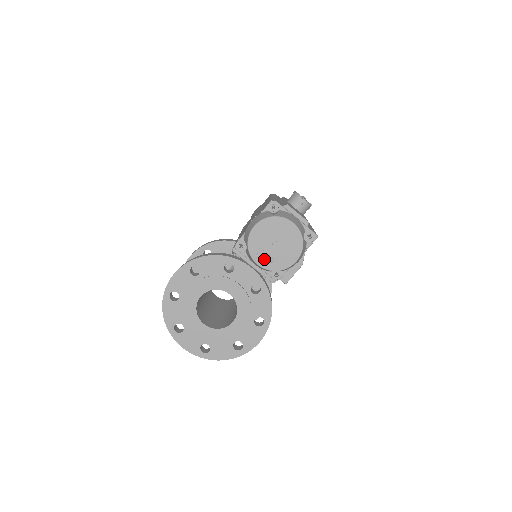
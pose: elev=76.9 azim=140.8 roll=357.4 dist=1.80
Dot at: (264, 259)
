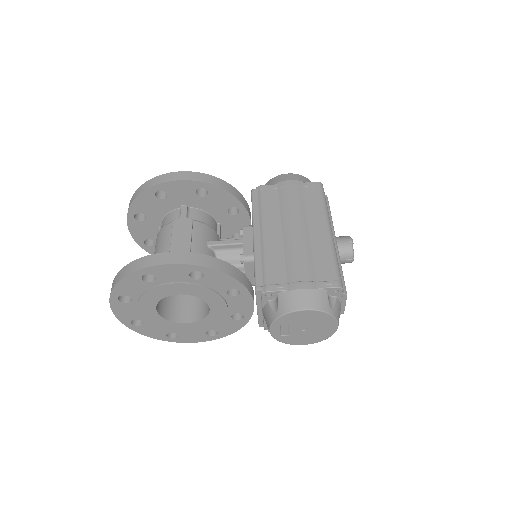
Dot at: (280, 331)
